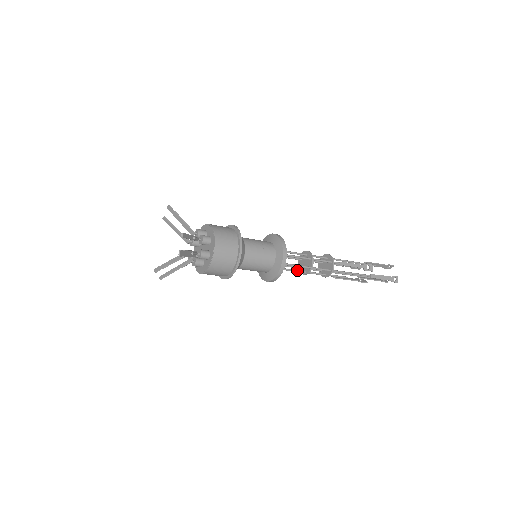
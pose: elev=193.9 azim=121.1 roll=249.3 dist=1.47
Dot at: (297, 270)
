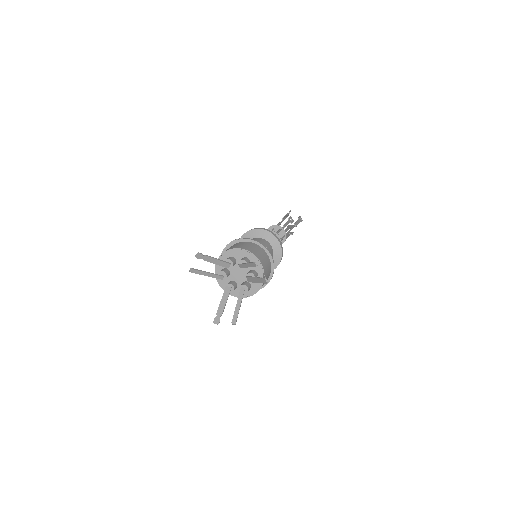
Dot at: occluded
